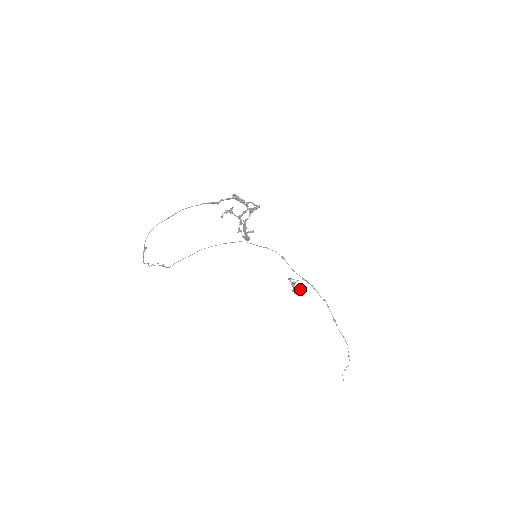
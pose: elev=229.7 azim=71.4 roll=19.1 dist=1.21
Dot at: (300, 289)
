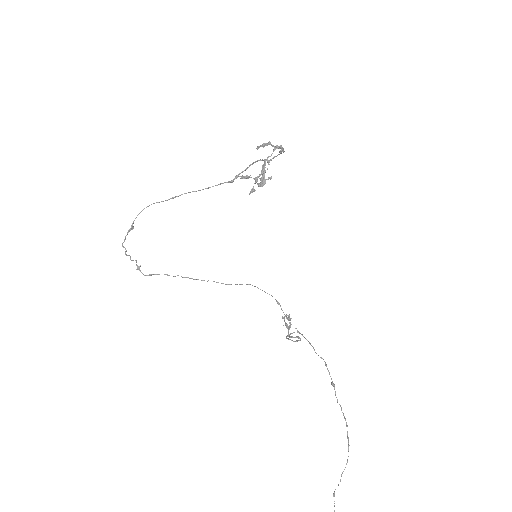
Dot at: occluded
